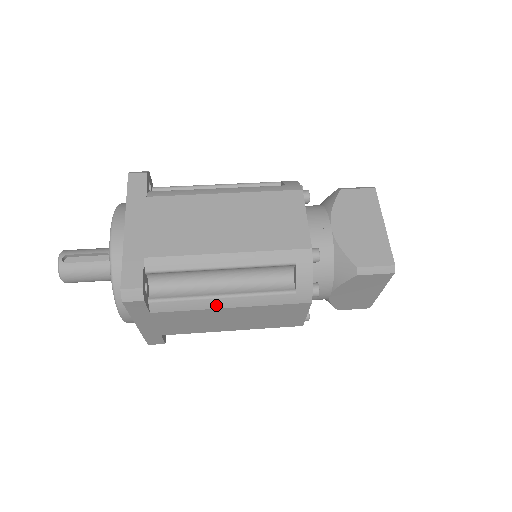
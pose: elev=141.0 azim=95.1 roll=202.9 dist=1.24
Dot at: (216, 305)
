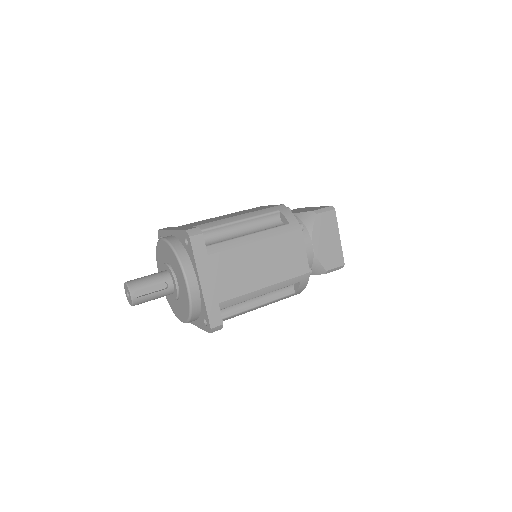
Dot at: (252, 310)
